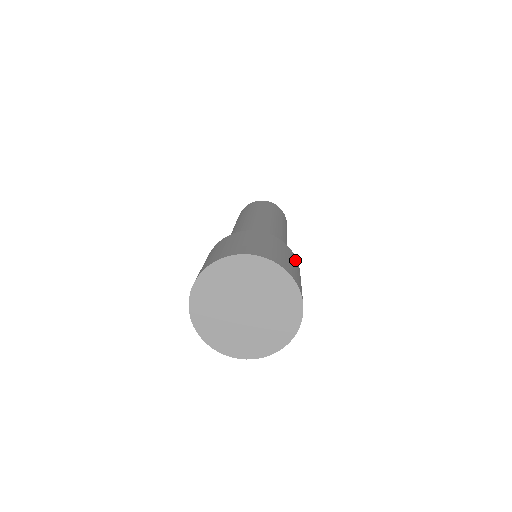
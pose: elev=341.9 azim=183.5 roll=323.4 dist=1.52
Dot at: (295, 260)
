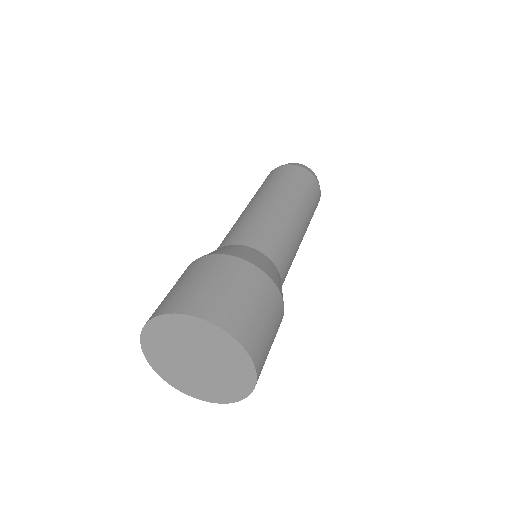
Dot at: (233, 267)
